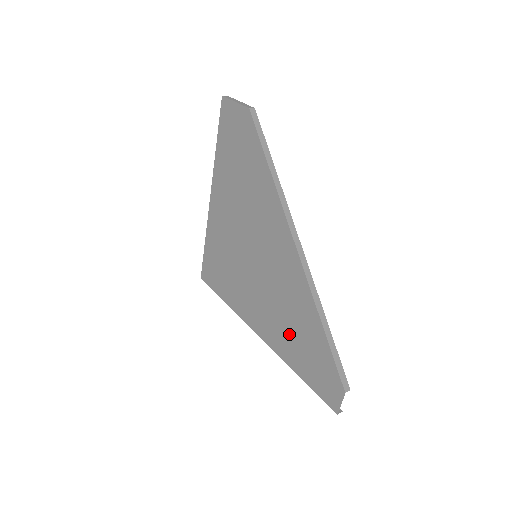
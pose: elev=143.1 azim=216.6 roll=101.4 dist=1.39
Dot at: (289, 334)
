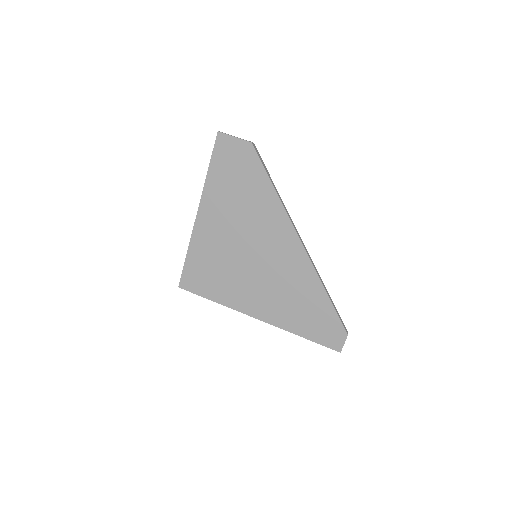
Dot at: (293, 309)
